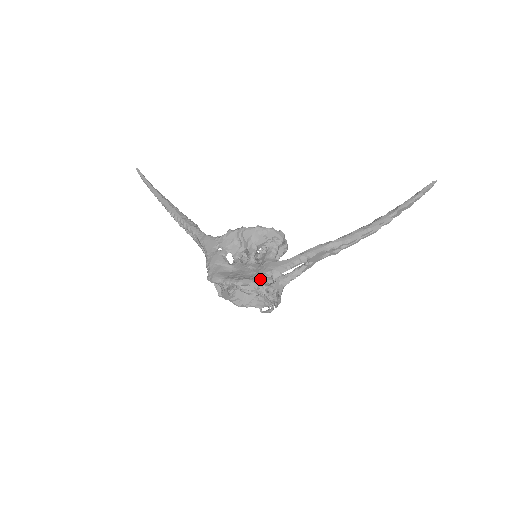
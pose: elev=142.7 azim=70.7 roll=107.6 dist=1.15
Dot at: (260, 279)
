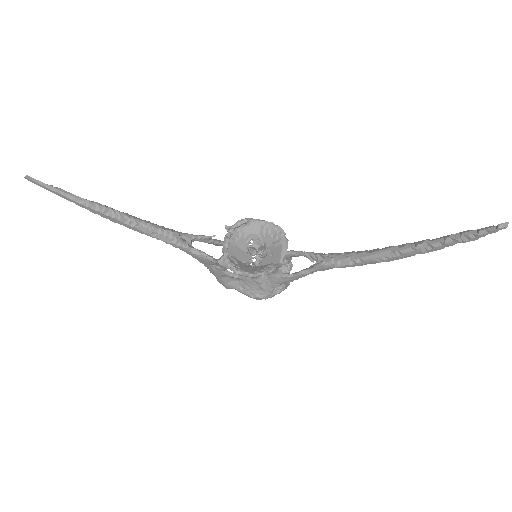
Dot at: (270, 294)
